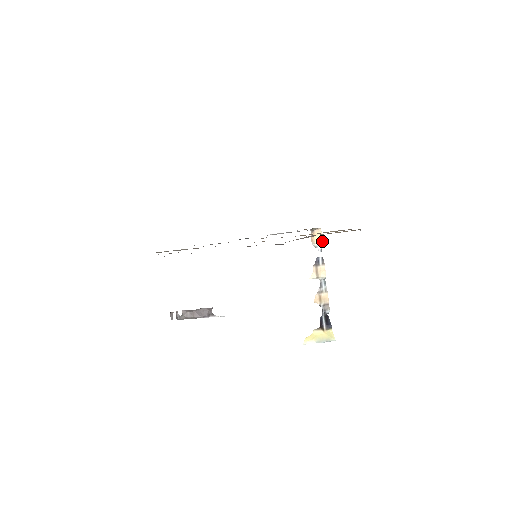
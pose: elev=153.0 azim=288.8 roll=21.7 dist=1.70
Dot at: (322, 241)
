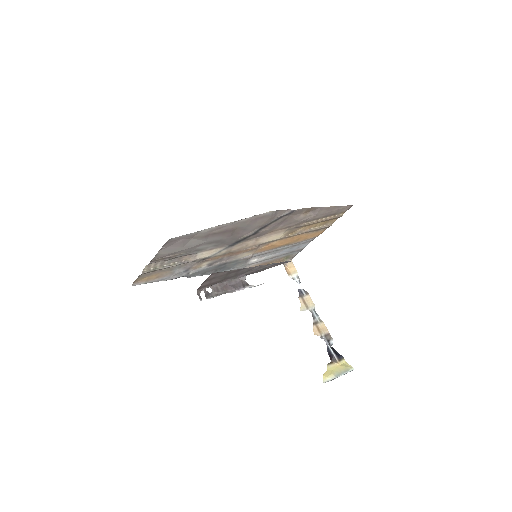
Dot at: (297, 272)
